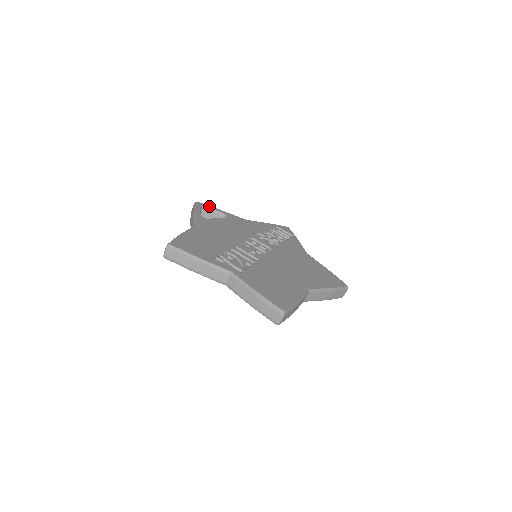
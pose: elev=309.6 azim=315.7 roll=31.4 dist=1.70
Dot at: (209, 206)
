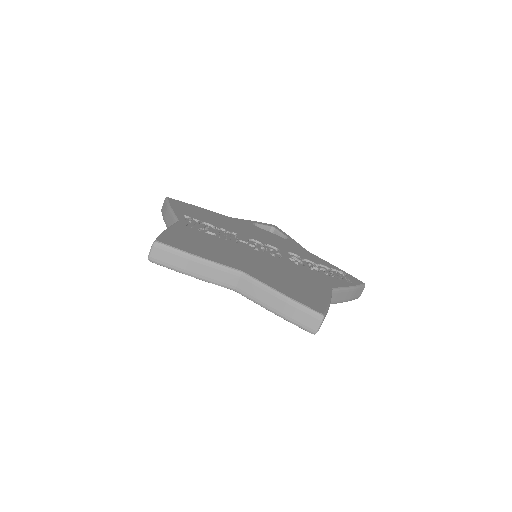
Dot at: (282, 231)
